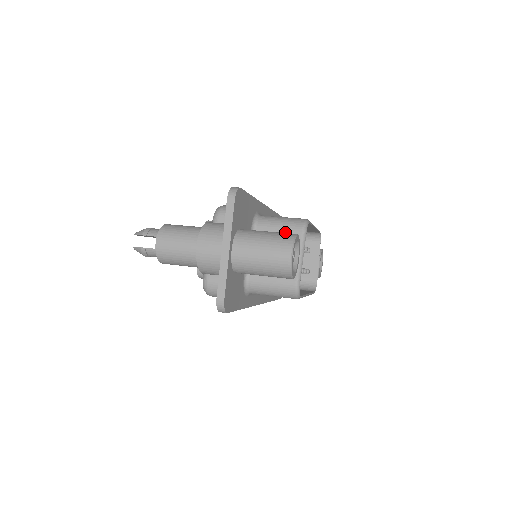
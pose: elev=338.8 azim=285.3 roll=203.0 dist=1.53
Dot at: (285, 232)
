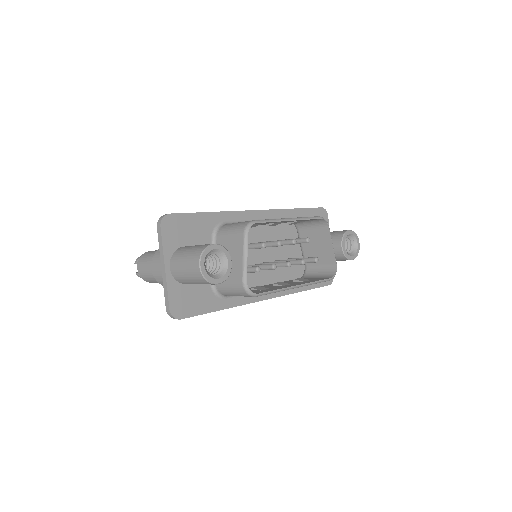
Dot at: (233, 238)
